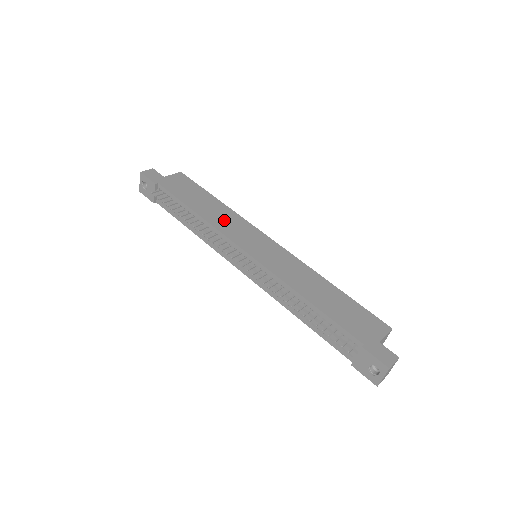
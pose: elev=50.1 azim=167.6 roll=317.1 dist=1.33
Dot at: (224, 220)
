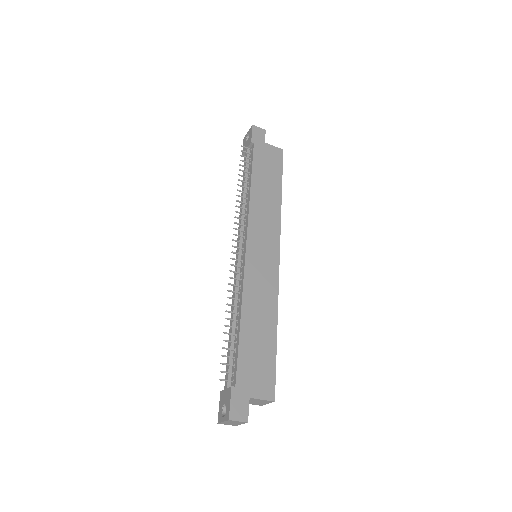
Dot at: (264, 210)
